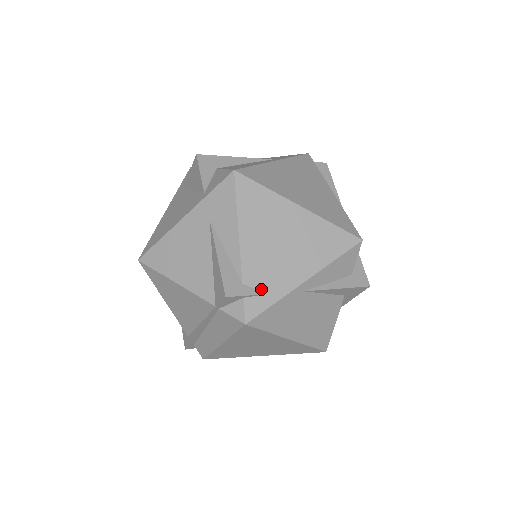
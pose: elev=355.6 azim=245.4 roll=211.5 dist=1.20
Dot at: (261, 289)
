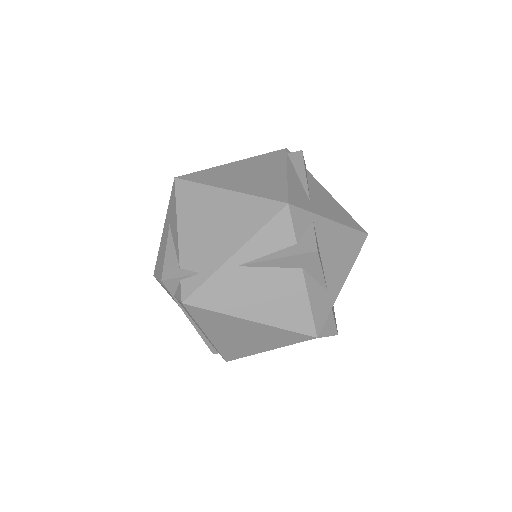
Dot at: (194, 270)
